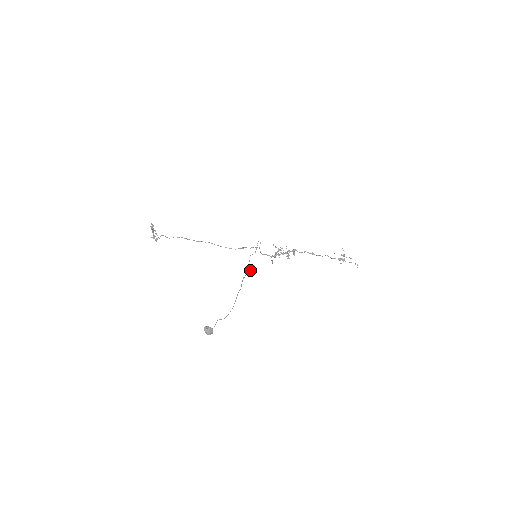
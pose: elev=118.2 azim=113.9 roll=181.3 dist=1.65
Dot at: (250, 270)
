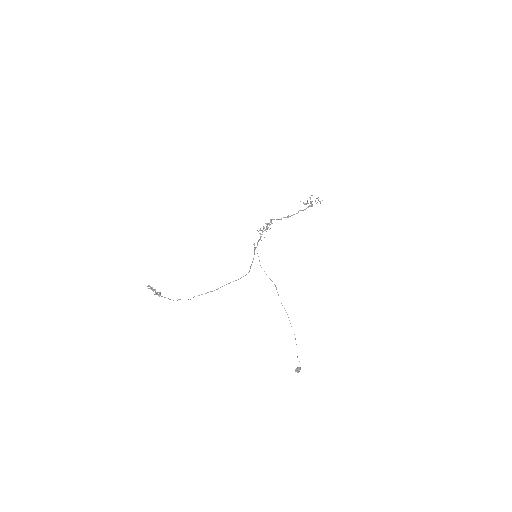
Dot at: occluded
